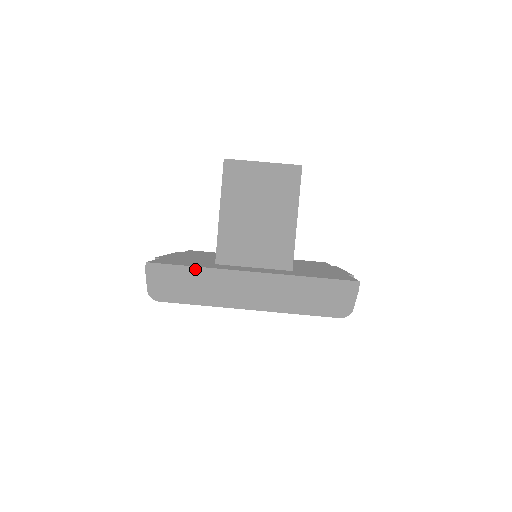
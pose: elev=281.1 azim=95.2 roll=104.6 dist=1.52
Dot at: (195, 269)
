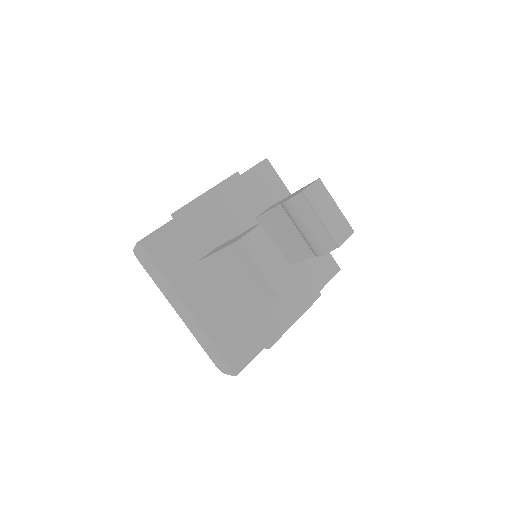
Dot at: (161, 274)
